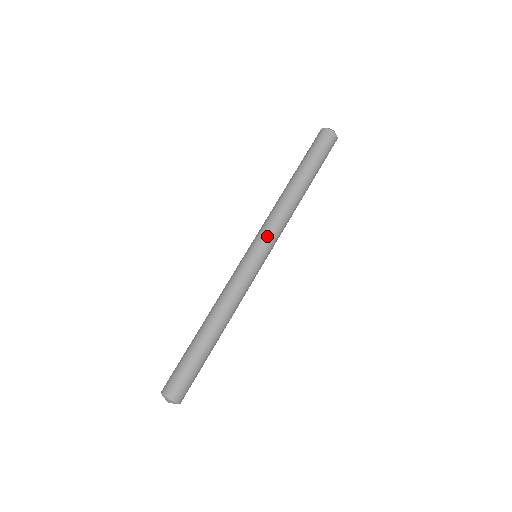
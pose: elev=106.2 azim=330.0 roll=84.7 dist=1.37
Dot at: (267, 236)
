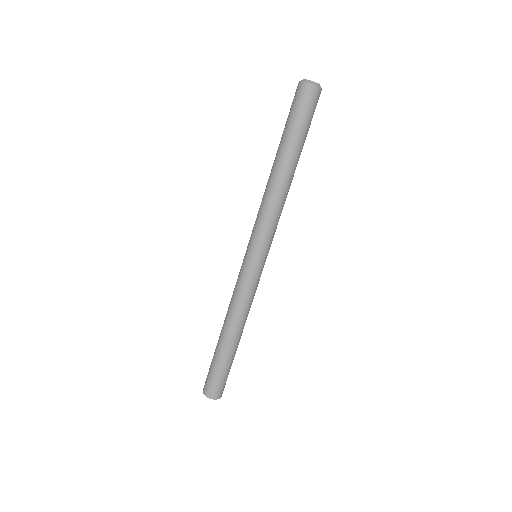
Dot at: (264, 239)
